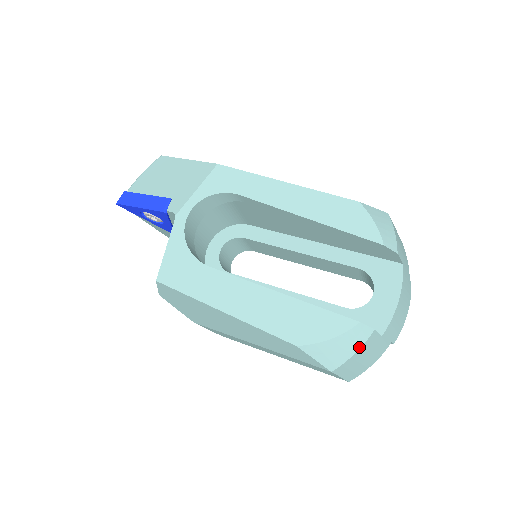
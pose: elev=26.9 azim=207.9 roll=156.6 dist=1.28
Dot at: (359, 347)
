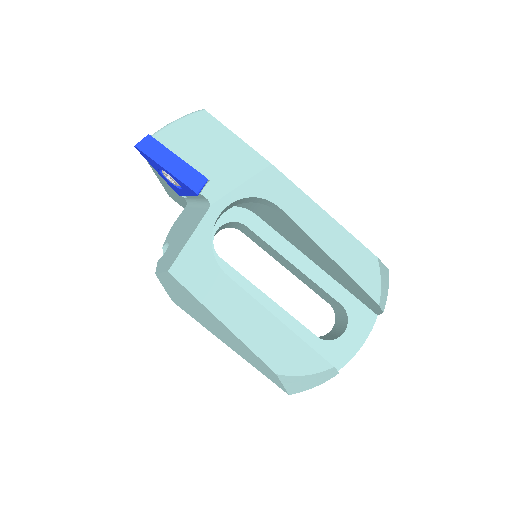
Dot at: (321, 383)
